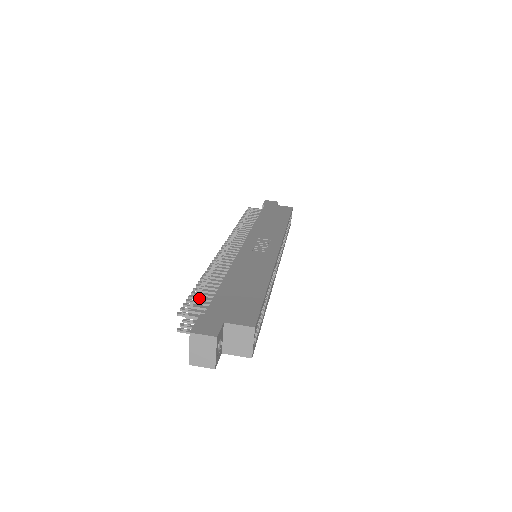
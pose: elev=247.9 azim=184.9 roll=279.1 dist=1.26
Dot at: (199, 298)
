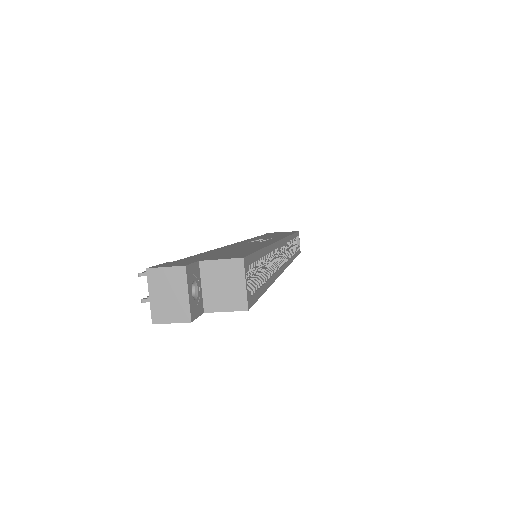
Dot at: occluded
